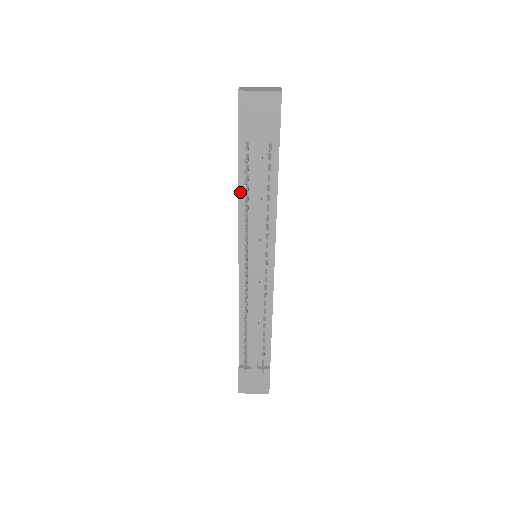
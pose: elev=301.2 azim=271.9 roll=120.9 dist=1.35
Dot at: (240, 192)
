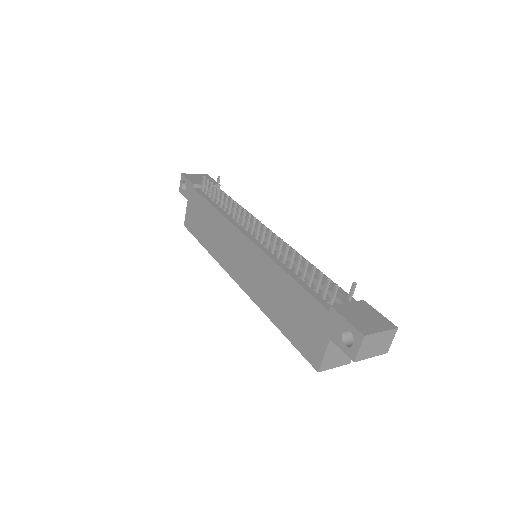
Dot at: (213, 205)
